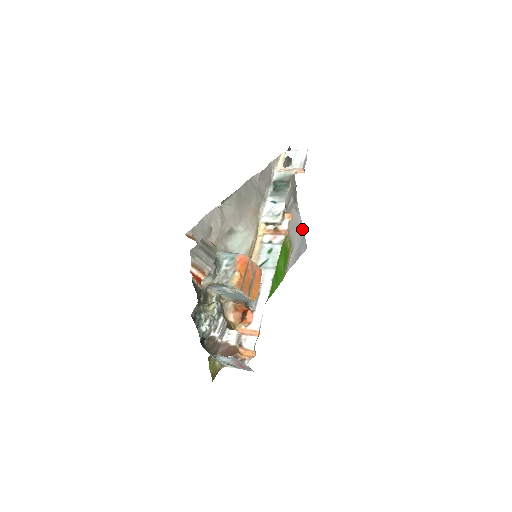
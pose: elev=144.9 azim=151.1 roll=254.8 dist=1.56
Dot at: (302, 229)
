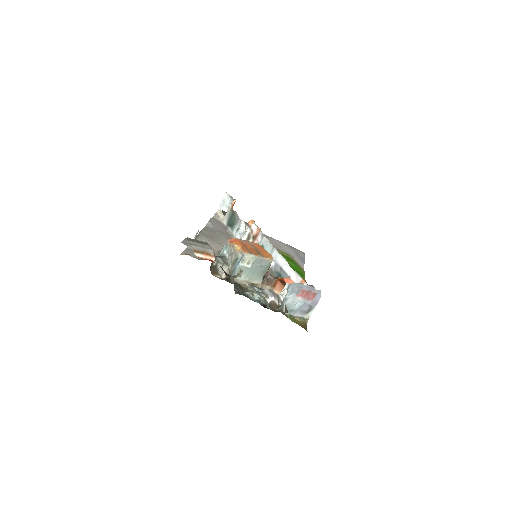
Dot at: (286, 245)
